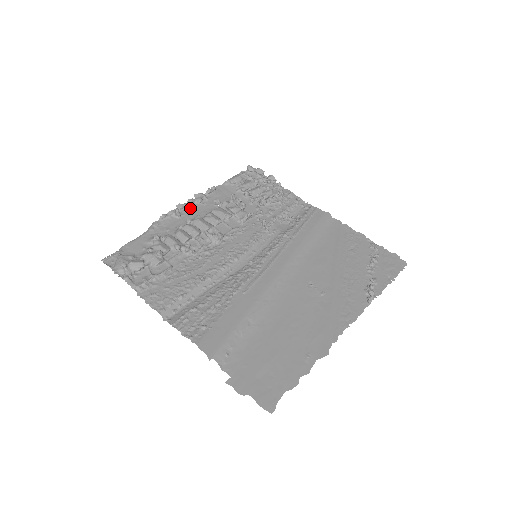
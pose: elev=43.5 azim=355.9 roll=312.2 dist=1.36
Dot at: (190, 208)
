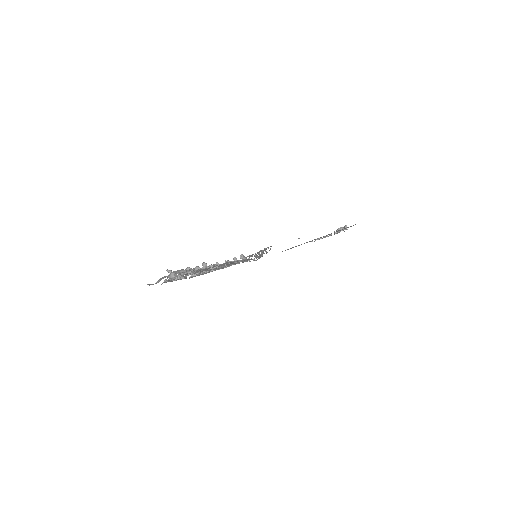
Dot at: (180, 279)
